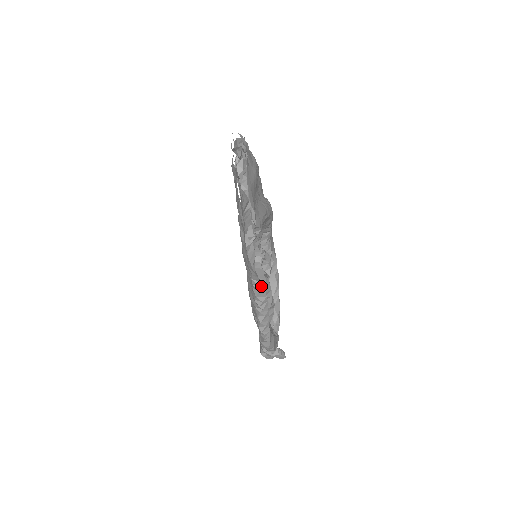
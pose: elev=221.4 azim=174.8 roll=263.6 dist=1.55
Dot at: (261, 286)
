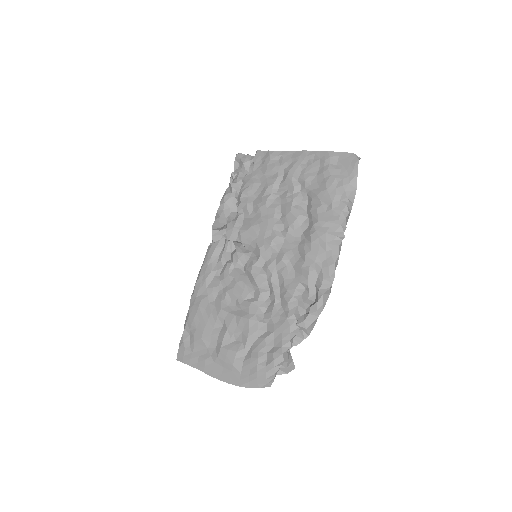
Dot at: (350, 208)
